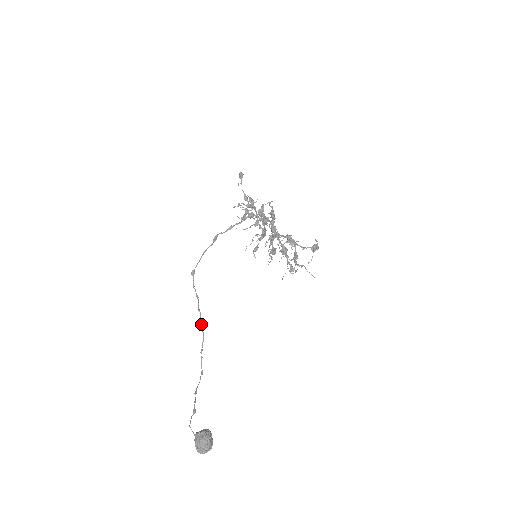
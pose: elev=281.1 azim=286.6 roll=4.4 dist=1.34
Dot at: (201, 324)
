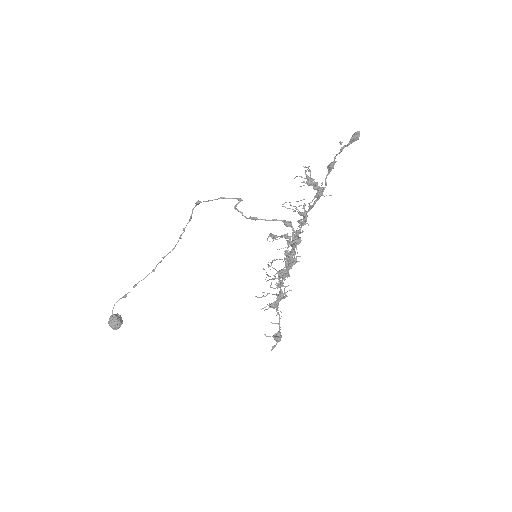
Dot at: (179, 238)
